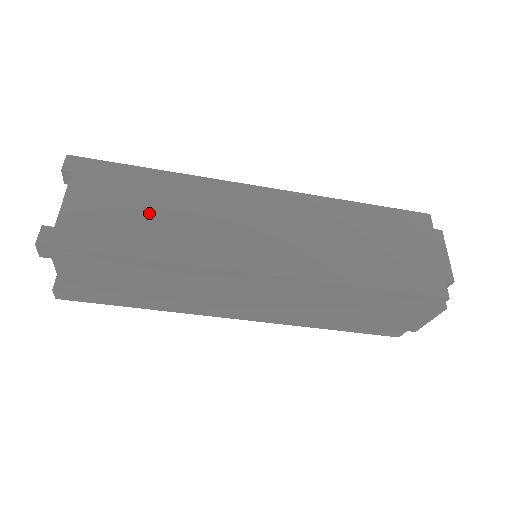
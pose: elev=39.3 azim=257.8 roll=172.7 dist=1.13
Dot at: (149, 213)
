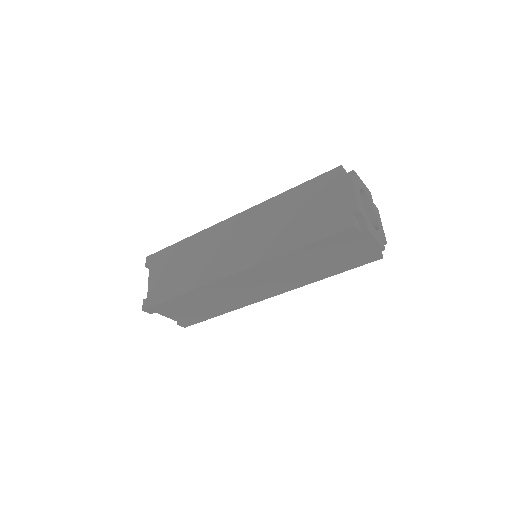
Dot at: (181, 268)
